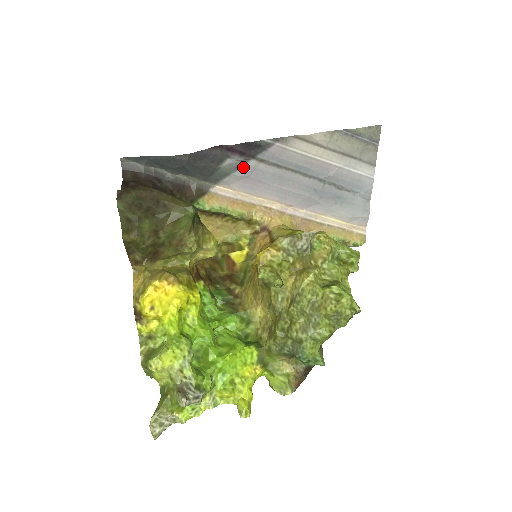
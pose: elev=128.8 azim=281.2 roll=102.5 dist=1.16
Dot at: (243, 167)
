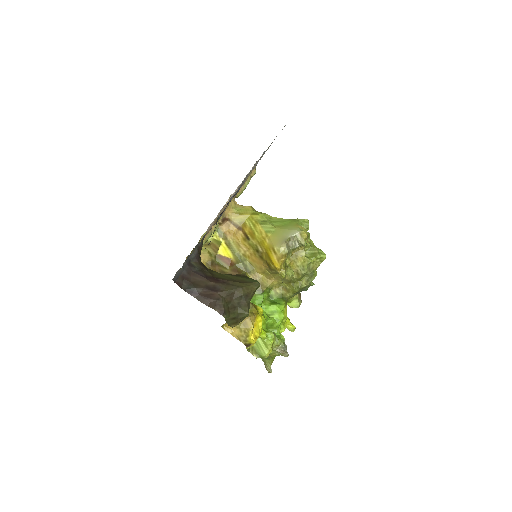
Dot at: (224, 210)
